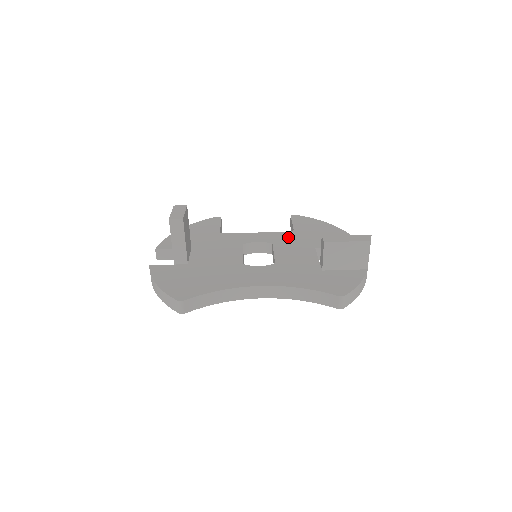
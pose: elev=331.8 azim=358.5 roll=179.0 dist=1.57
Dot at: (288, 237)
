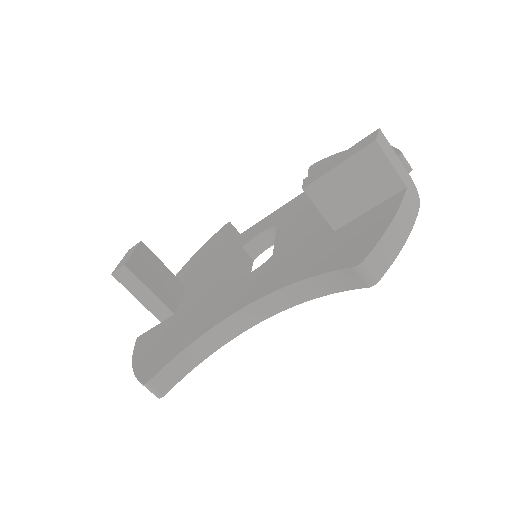
Dot at: (298, 203)
